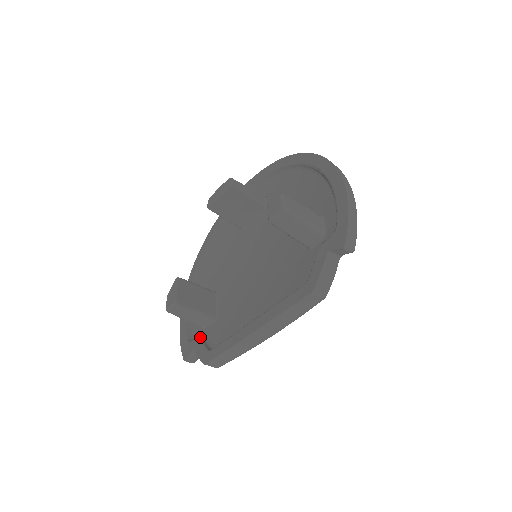
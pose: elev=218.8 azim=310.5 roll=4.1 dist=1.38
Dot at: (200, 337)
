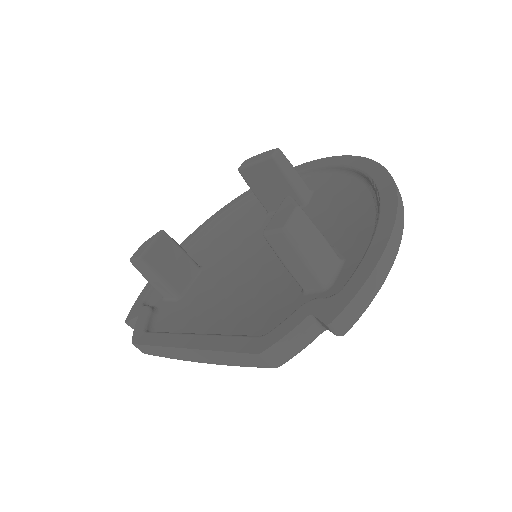
Dot at: (155, 307)
